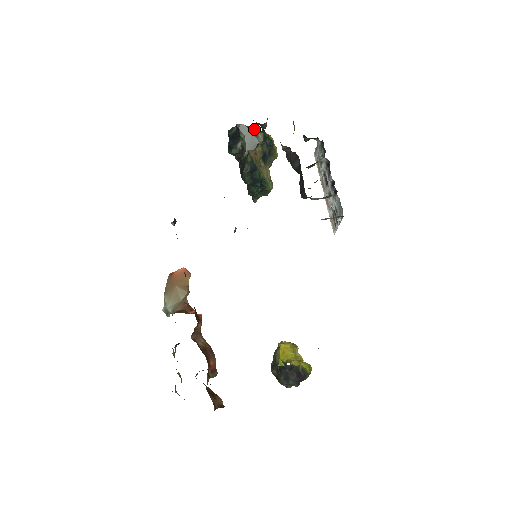
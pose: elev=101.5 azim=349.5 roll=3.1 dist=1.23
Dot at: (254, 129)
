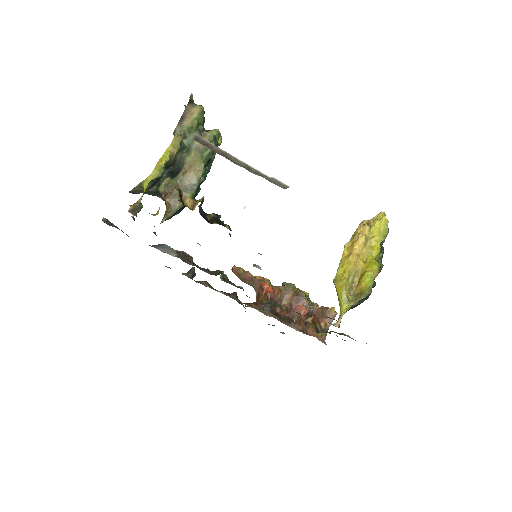
Dot at: (139, 185)
